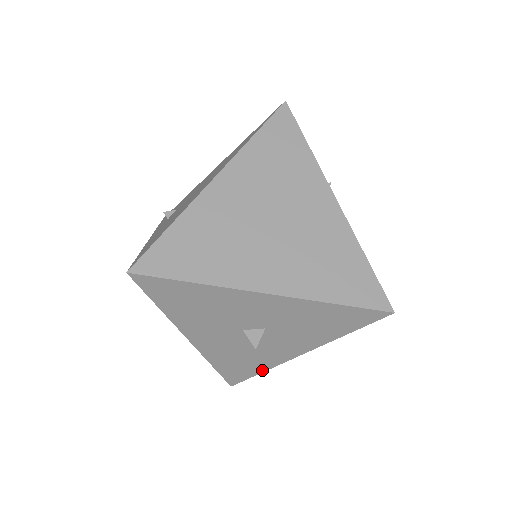
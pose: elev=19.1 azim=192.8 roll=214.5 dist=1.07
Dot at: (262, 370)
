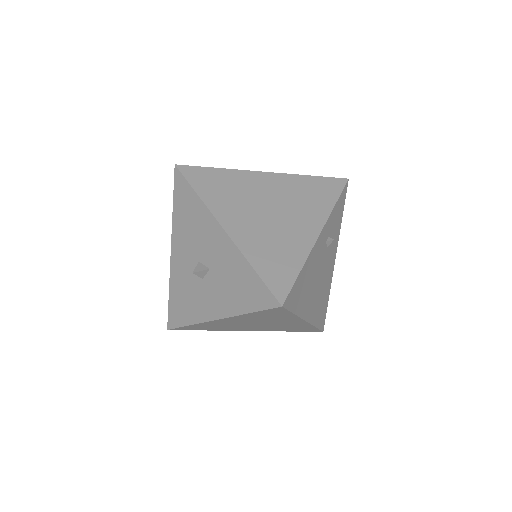
Dot at: (190, 322)
